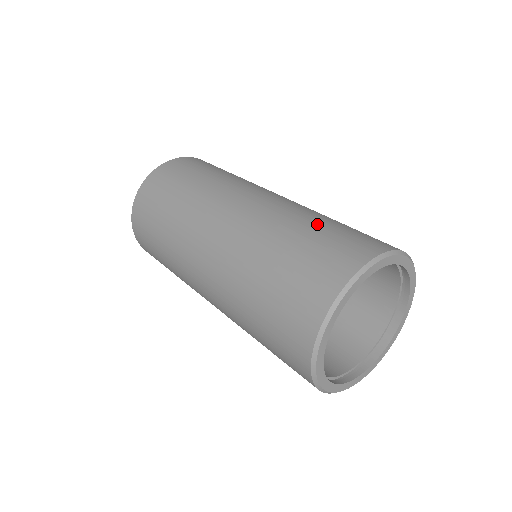
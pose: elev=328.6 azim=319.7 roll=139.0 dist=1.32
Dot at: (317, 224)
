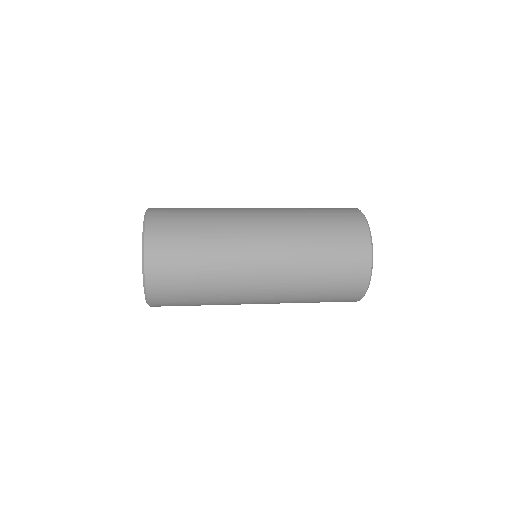
Dot at: occluded
